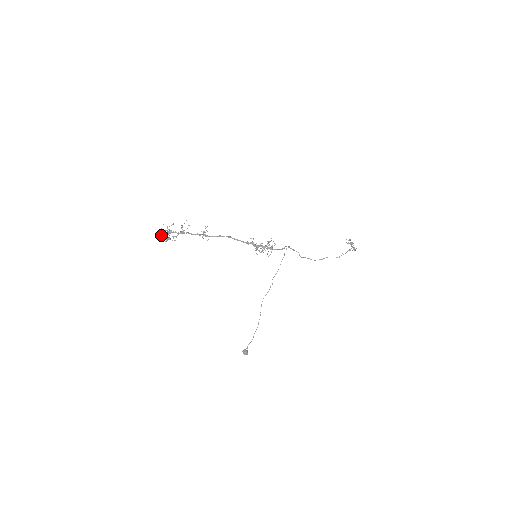
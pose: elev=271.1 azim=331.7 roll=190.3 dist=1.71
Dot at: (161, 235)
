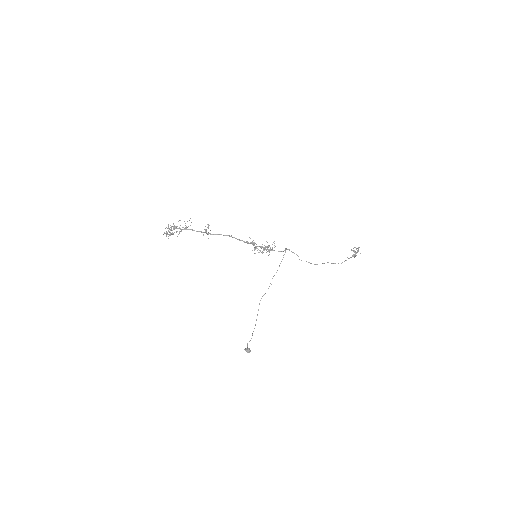
Dot at: (169, 231)
